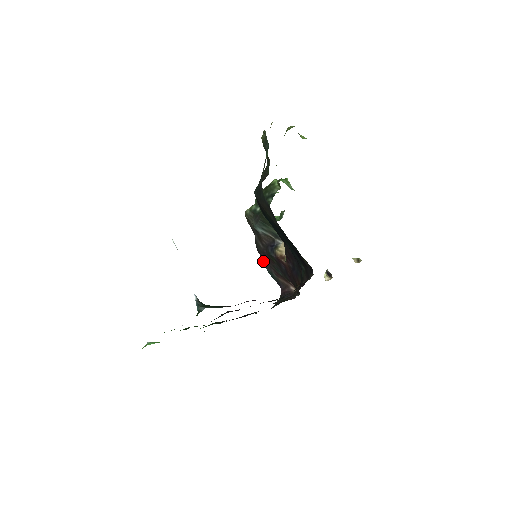
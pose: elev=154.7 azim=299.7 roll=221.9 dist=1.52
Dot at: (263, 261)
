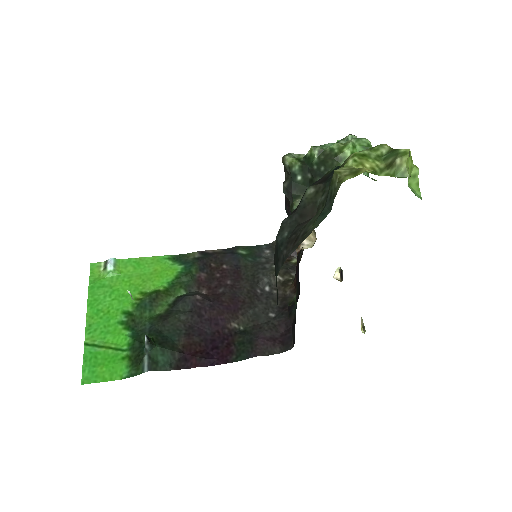
Dot at: occluded
